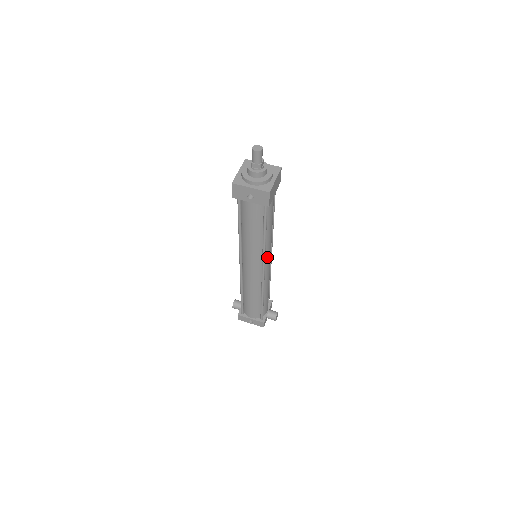
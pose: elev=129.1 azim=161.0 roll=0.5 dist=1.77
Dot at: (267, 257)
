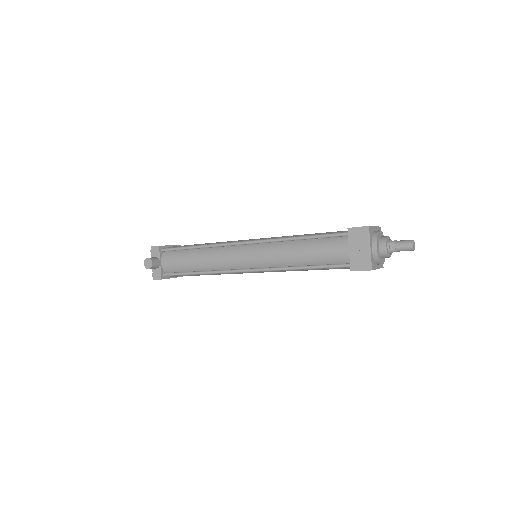
Dot at: occluded
